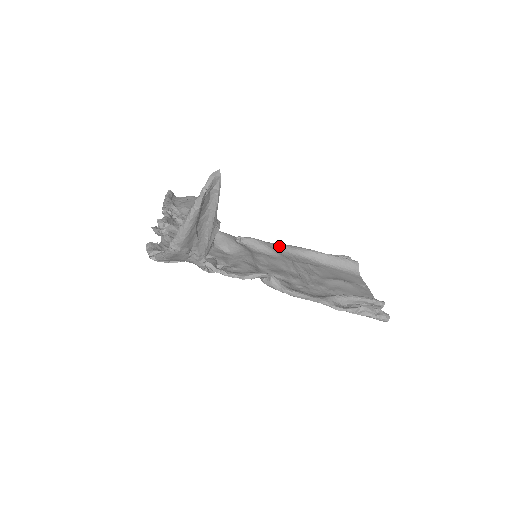
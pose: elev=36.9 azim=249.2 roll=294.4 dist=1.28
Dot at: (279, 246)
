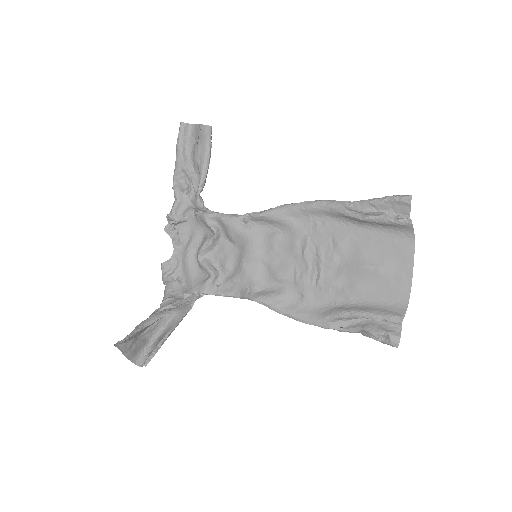
Dot at: (297, 210)
